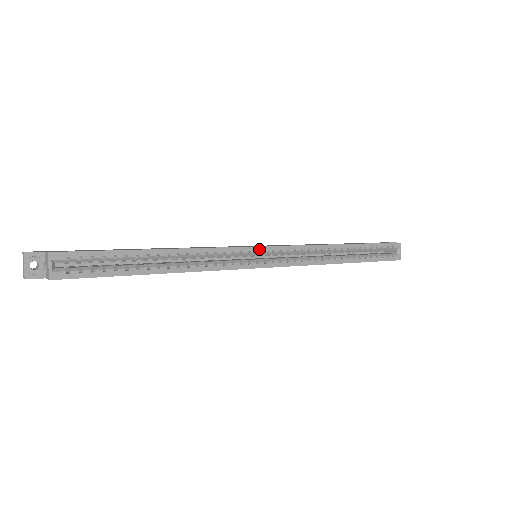
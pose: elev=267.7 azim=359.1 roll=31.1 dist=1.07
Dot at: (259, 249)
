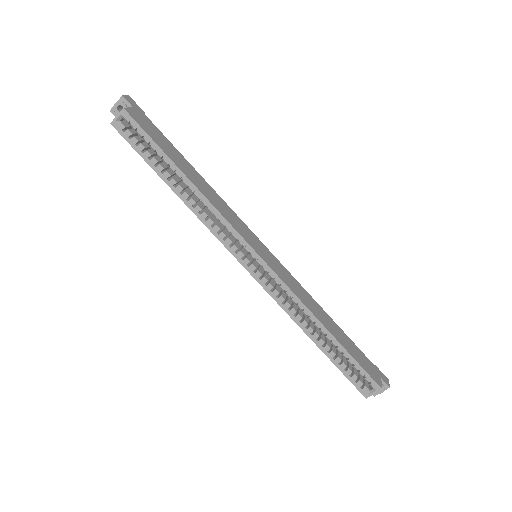
Dot at: (253, 252)
